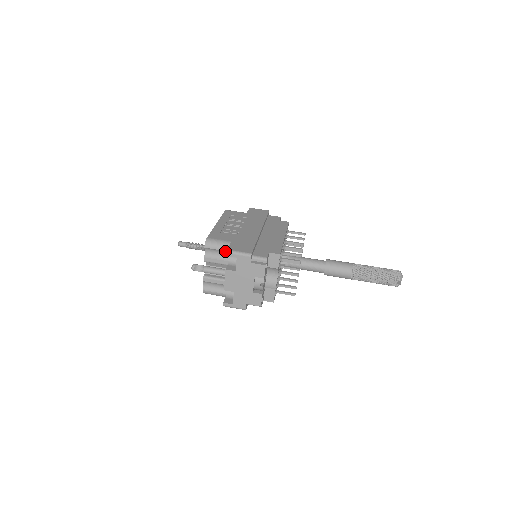
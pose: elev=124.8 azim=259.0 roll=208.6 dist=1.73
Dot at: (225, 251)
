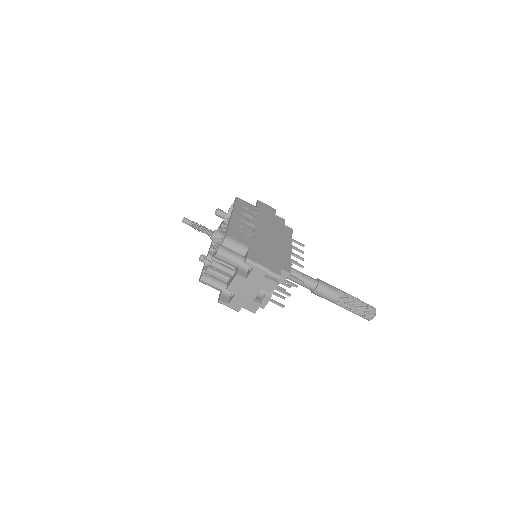
Dot at: (240, 254)
